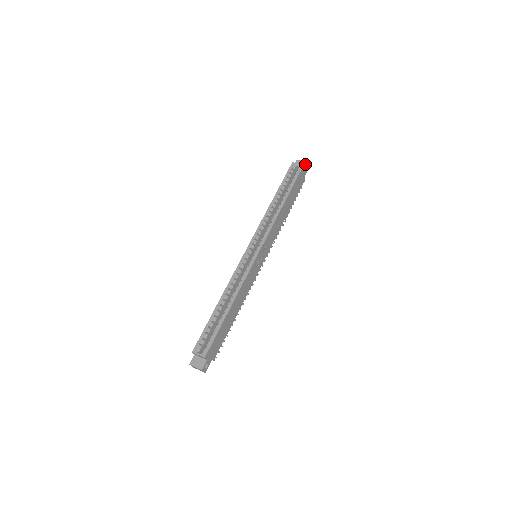
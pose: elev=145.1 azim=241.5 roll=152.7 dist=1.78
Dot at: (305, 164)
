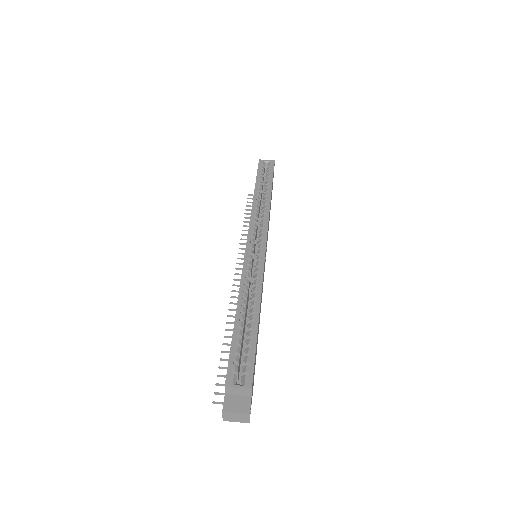
Dot at: occluded
